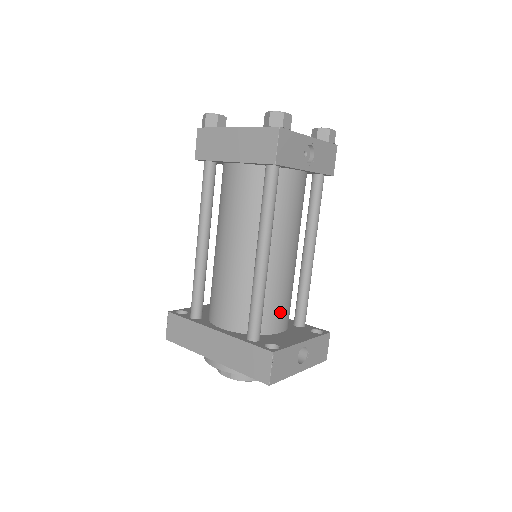
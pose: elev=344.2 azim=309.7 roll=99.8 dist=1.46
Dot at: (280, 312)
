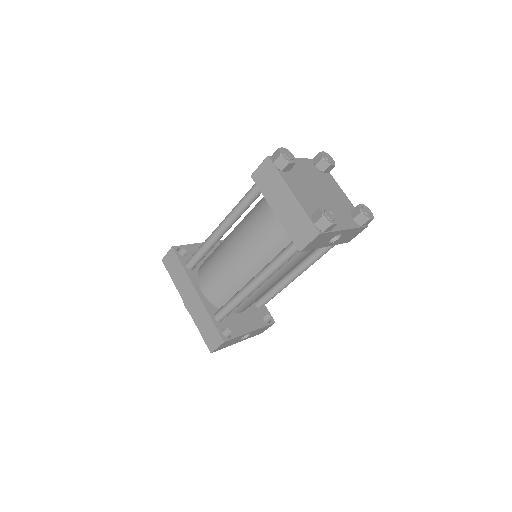
Dot at: (248, 304)
